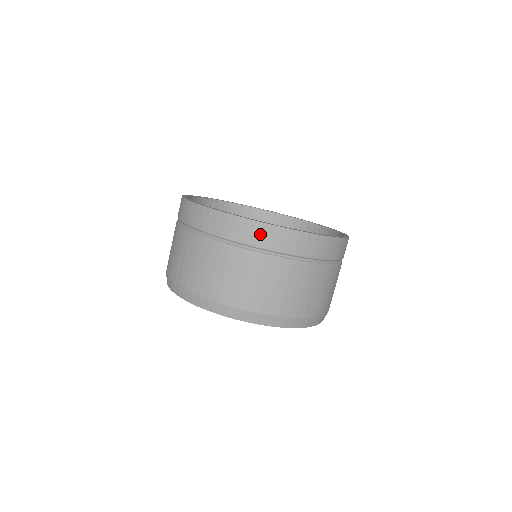
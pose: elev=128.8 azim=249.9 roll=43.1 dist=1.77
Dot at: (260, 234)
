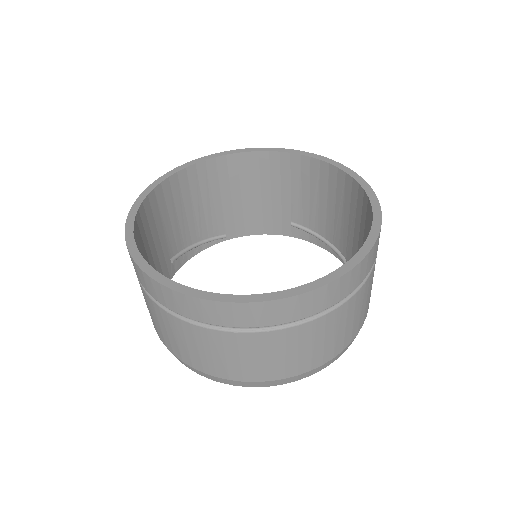
Dot at: (223, 314)
